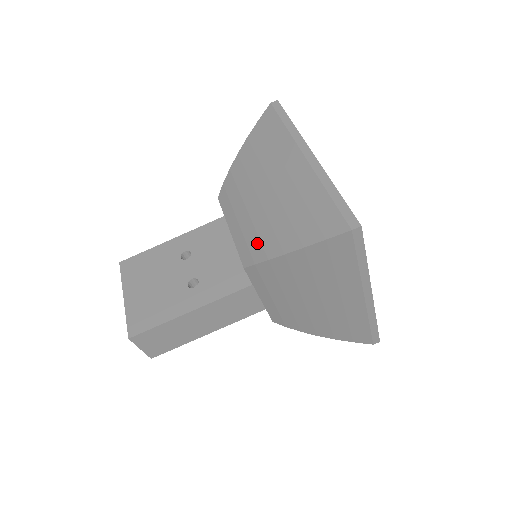
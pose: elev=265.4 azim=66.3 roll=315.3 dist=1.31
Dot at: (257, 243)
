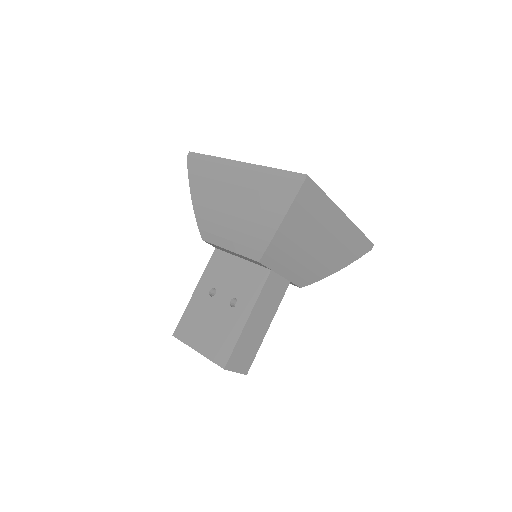
Dot at: (254, 240)
